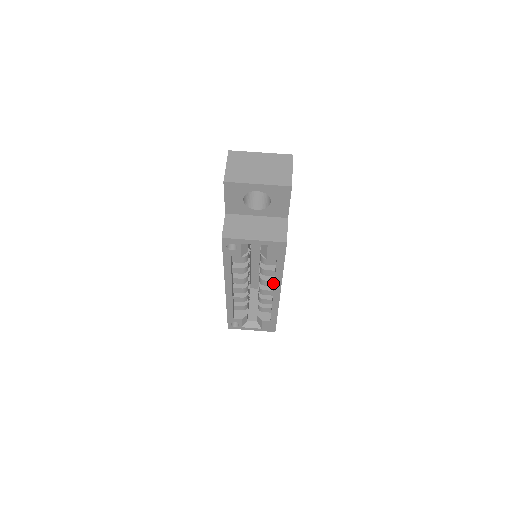
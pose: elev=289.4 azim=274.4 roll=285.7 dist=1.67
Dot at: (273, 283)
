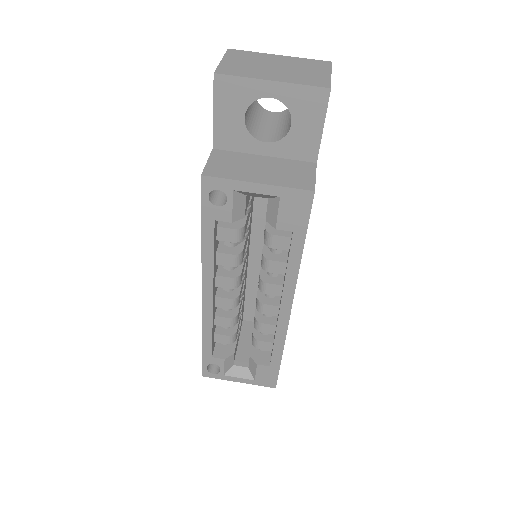
Dot at: (281, 290)
